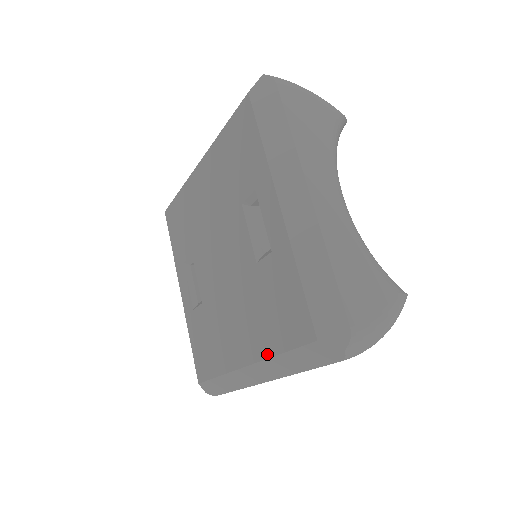
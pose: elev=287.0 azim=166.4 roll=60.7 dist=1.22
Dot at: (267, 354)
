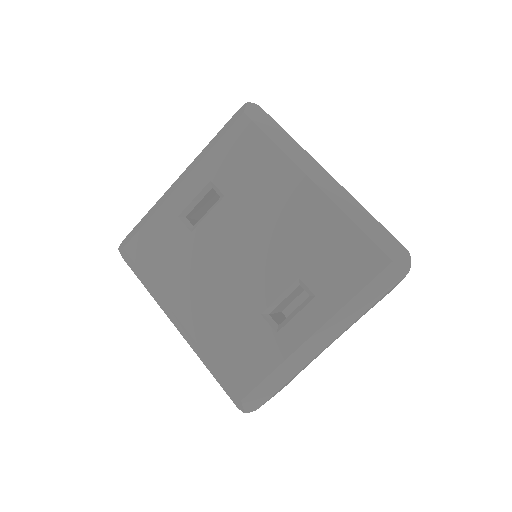
Dot at: (204, 347)
